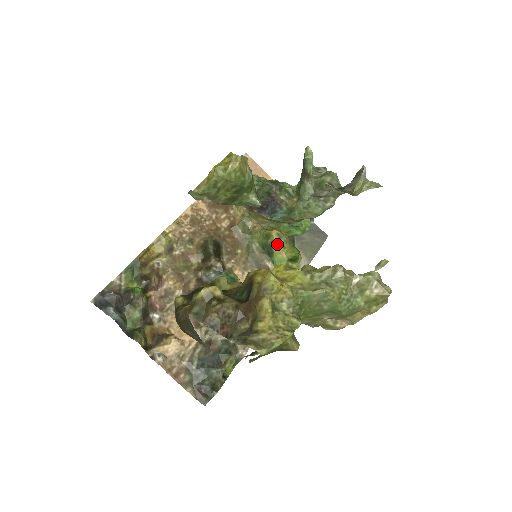
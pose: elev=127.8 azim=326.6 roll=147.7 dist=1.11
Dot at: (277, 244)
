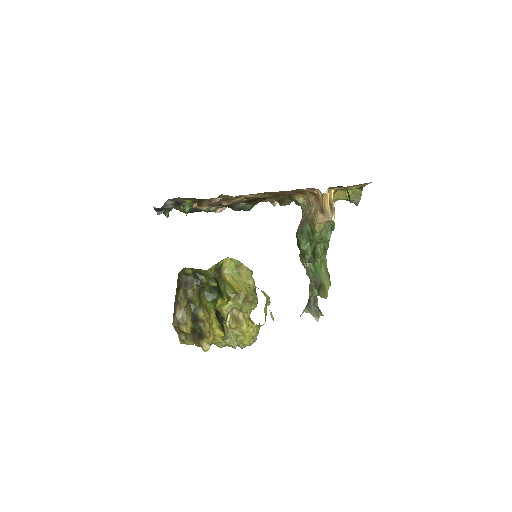
Dot at: occluded
